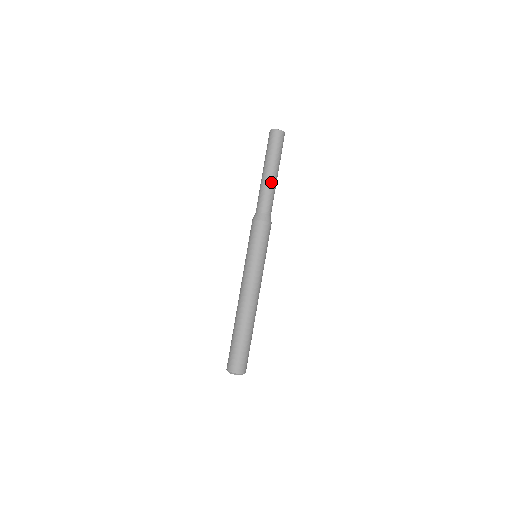
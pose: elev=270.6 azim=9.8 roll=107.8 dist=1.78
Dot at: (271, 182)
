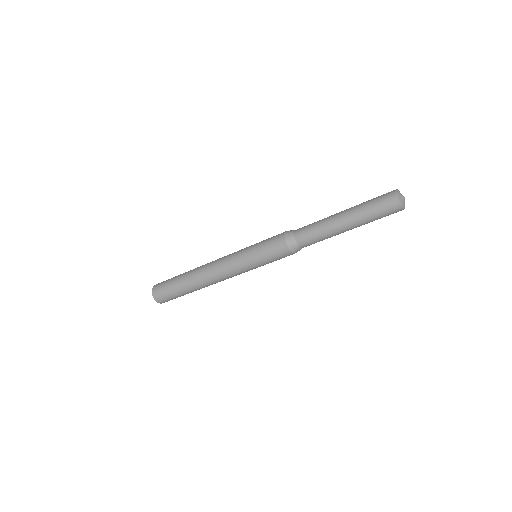
Dot at: (337, 234)
